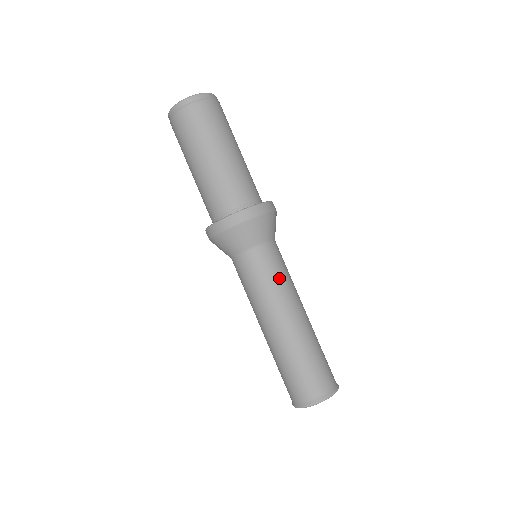
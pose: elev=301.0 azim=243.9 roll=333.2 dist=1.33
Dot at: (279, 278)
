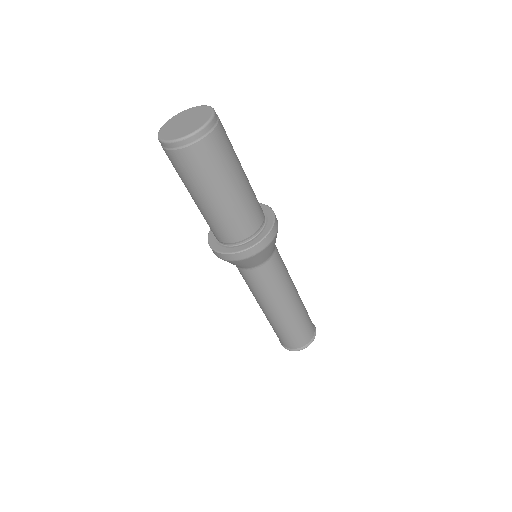
Dot at: (285, 267)
